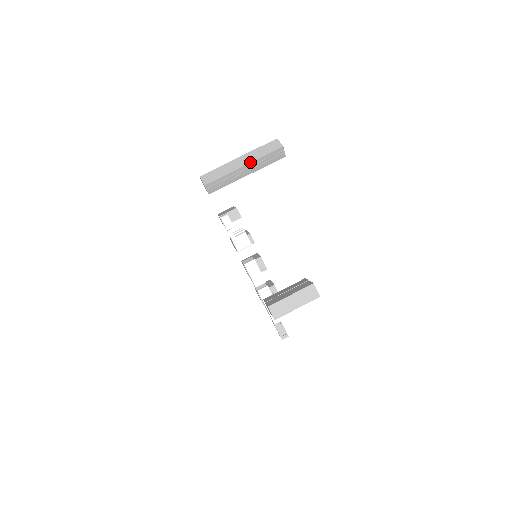
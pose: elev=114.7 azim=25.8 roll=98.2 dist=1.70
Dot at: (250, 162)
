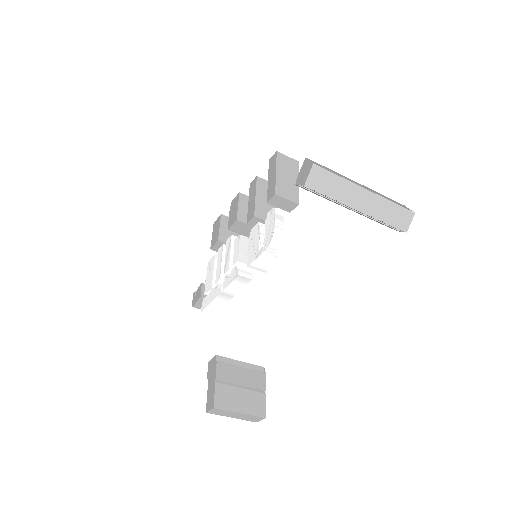
Dot at: (367, 213)
